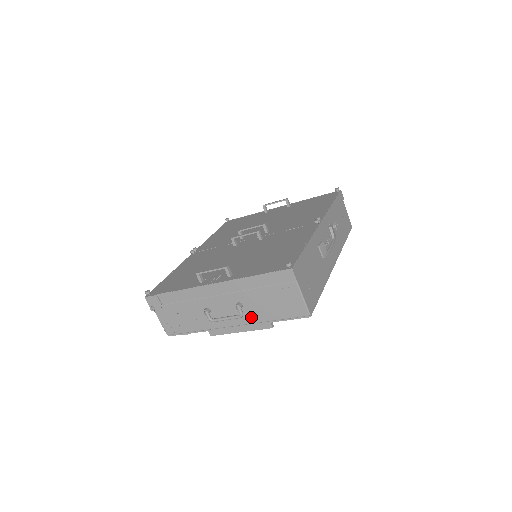
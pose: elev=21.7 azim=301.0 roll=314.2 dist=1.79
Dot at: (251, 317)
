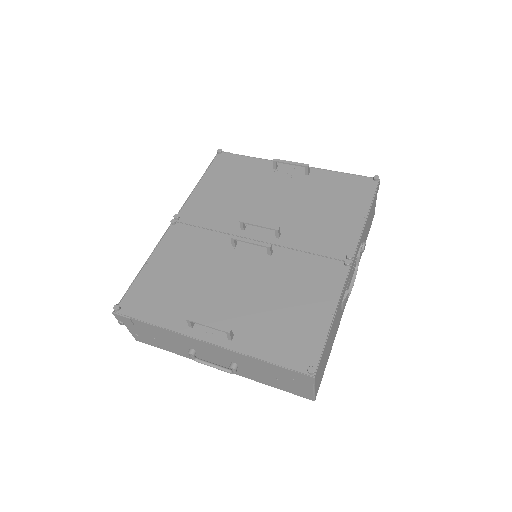
Dot at: (244, 374)
